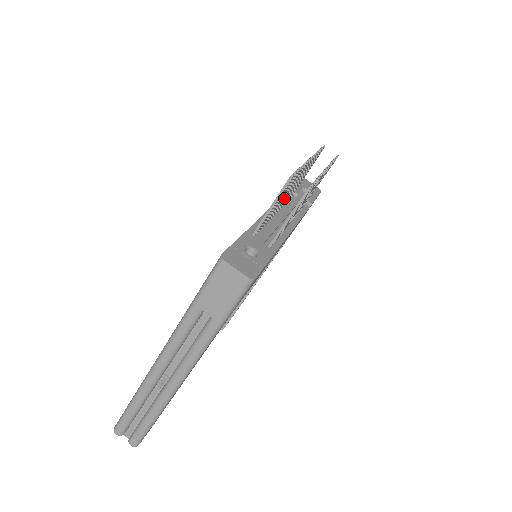
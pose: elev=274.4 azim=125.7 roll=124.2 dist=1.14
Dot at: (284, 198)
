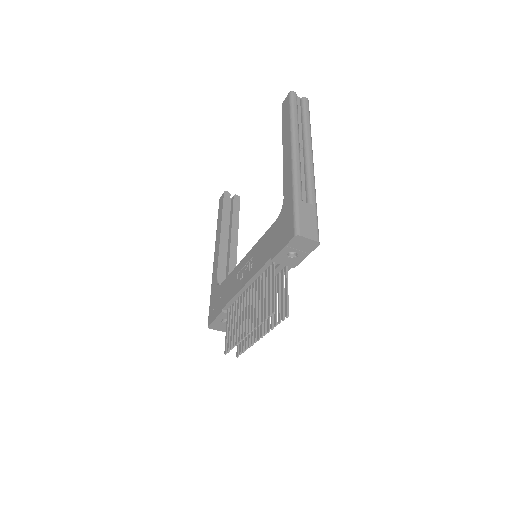
Dot at: (244, 309)
